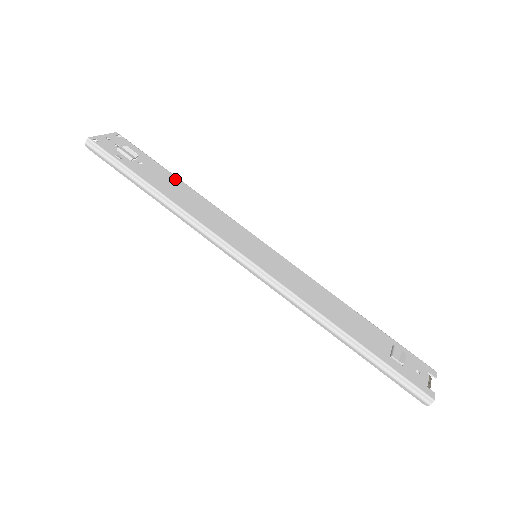
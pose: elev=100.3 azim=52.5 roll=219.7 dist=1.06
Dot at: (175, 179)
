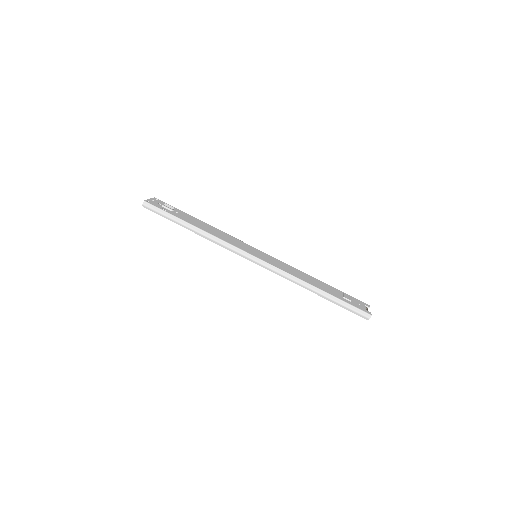
Dot at: (197, 220)
